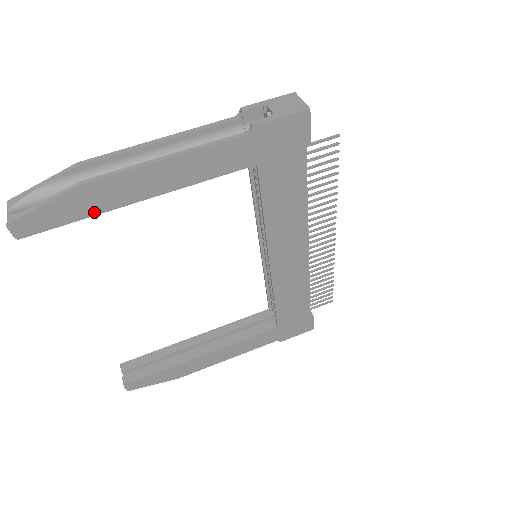
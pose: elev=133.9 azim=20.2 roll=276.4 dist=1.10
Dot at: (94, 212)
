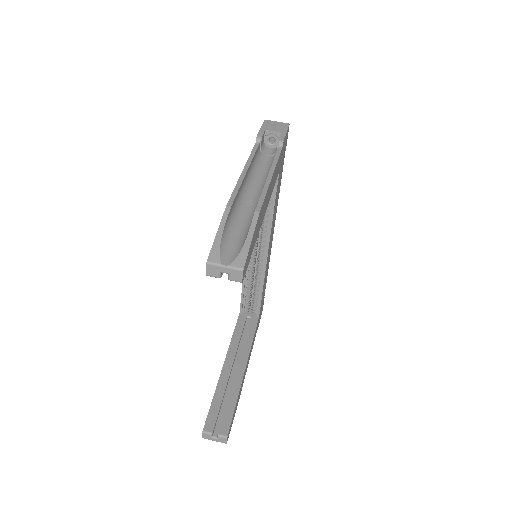
Dot at: occluded
